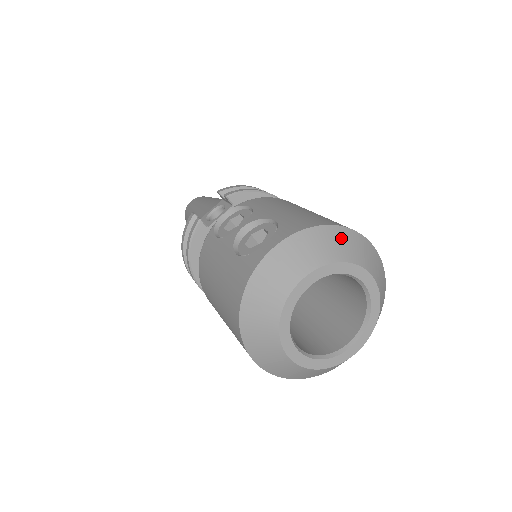
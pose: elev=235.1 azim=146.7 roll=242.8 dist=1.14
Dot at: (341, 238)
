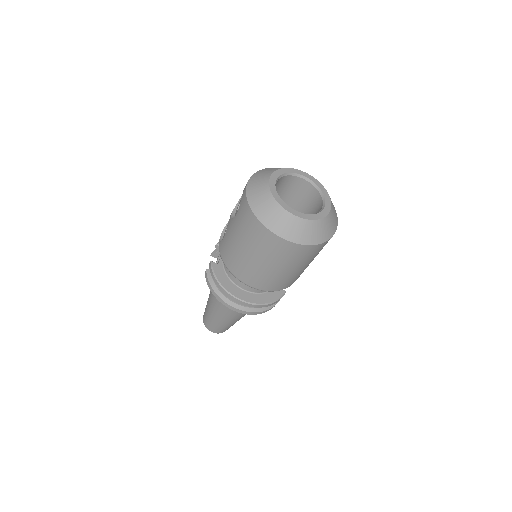
Dot at: occluded
